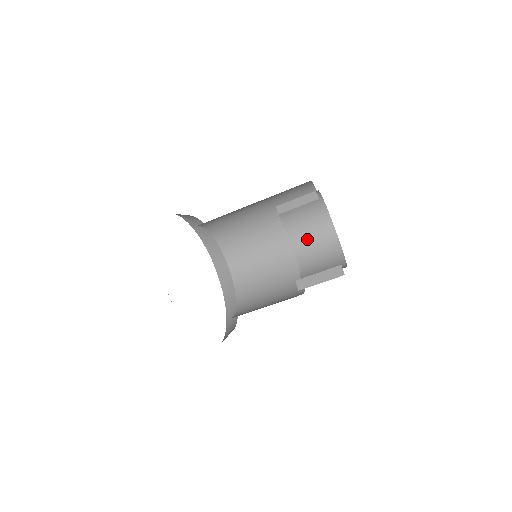
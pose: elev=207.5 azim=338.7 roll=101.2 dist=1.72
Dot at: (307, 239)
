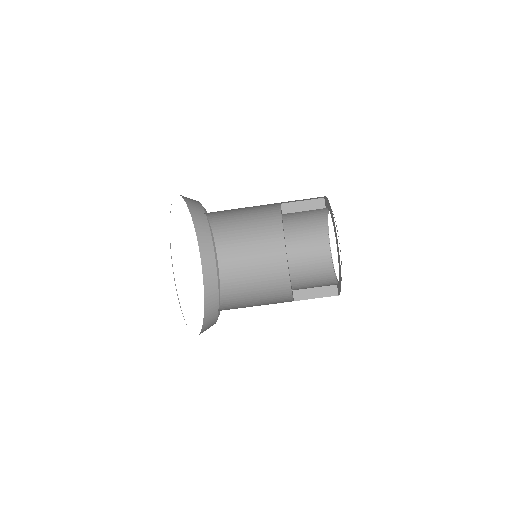
Dot at: (300, 235)
